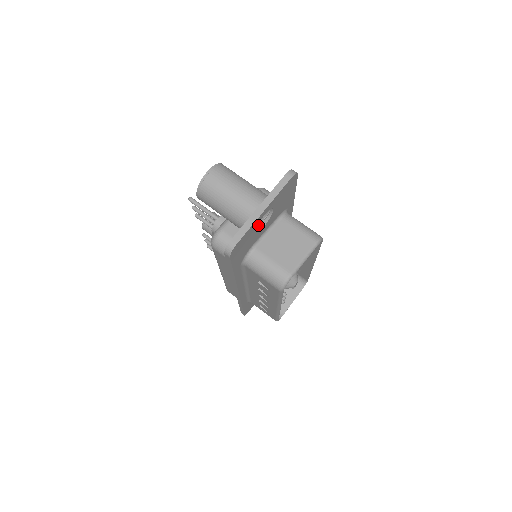
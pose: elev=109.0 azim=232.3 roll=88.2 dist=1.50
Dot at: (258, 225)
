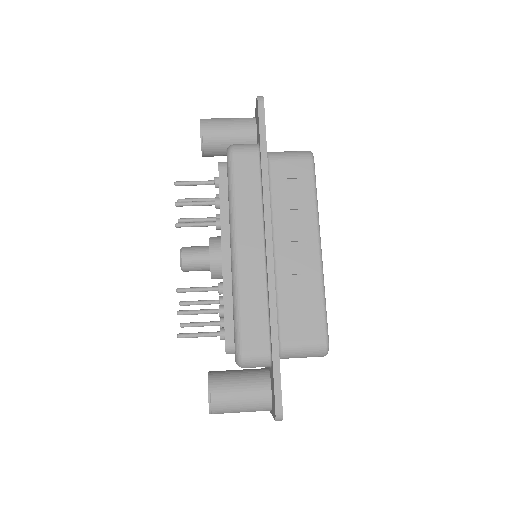
Dot at: occluded
